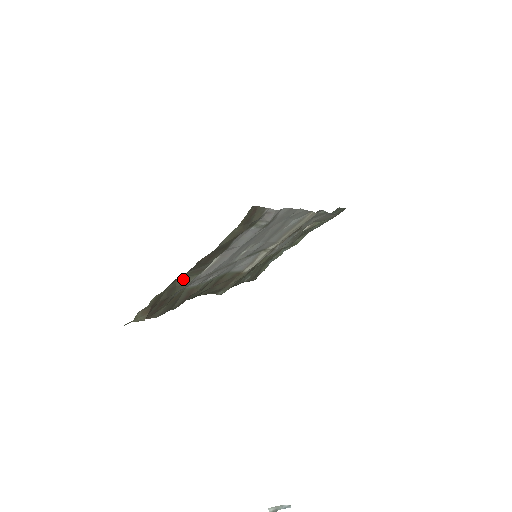
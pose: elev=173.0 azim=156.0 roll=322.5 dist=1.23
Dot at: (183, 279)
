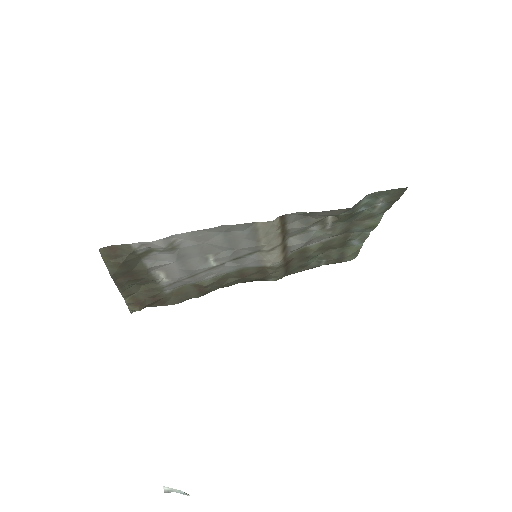
Dot at: (149, 285)
